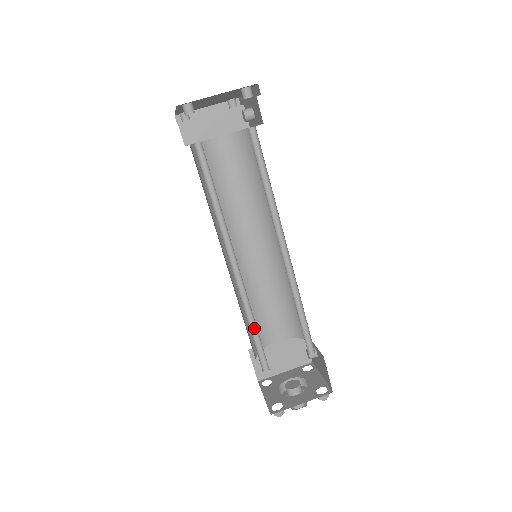
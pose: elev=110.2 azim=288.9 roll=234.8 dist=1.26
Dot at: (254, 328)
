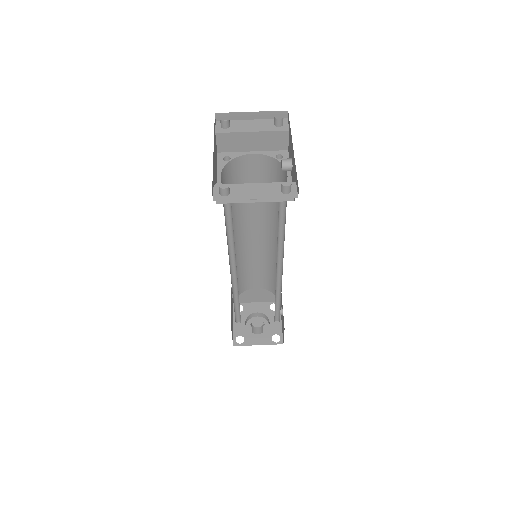
Dot at: (237, 303)
